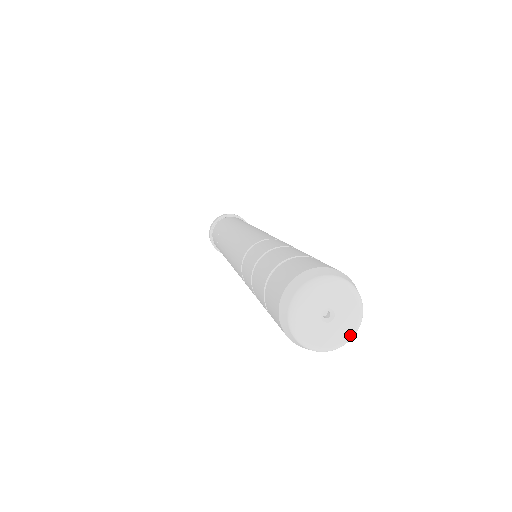
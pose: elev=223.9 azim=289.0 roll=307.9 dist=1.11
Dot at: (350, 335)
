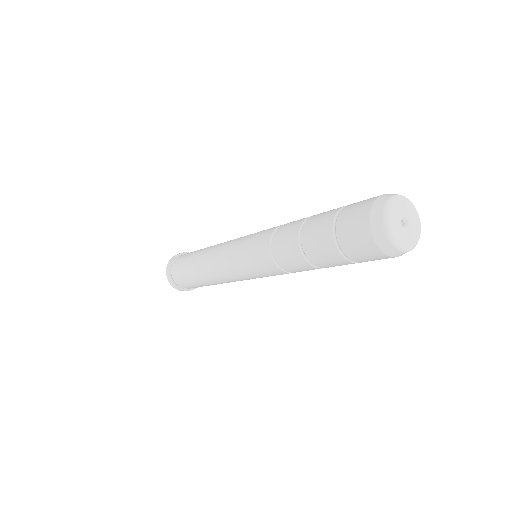
Dot at: (418, 239)
